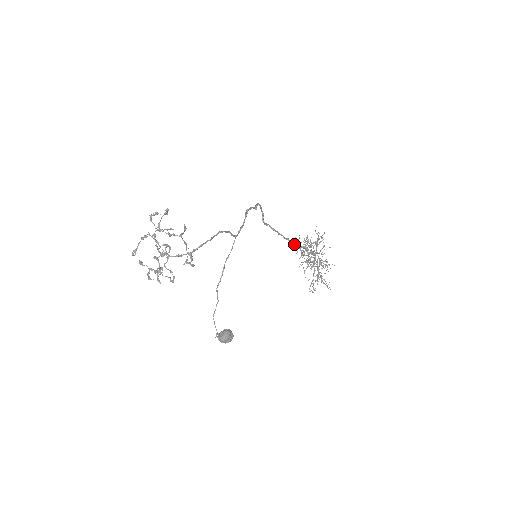
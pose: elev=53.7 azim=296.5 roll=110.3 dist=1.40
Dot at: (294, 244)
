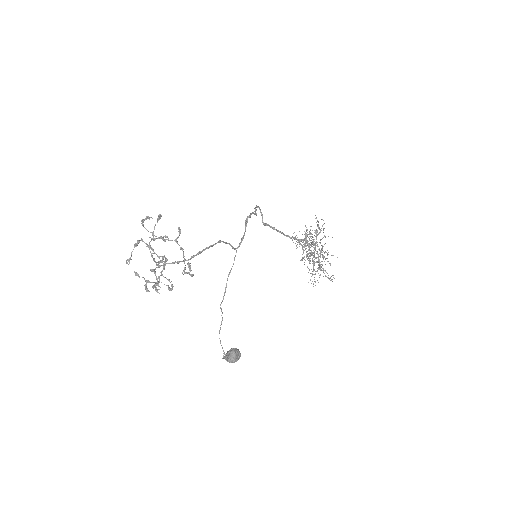
Dot at: (294, 239)
